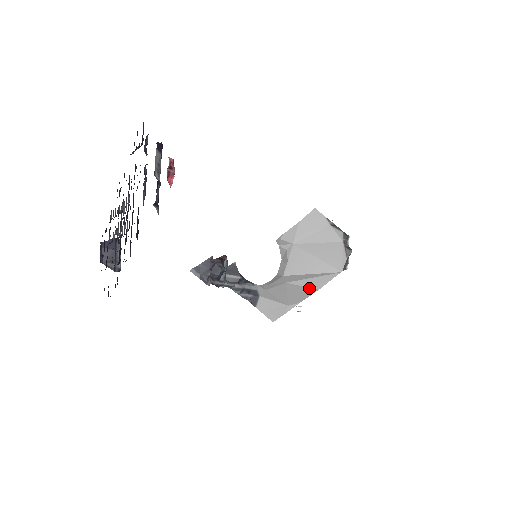
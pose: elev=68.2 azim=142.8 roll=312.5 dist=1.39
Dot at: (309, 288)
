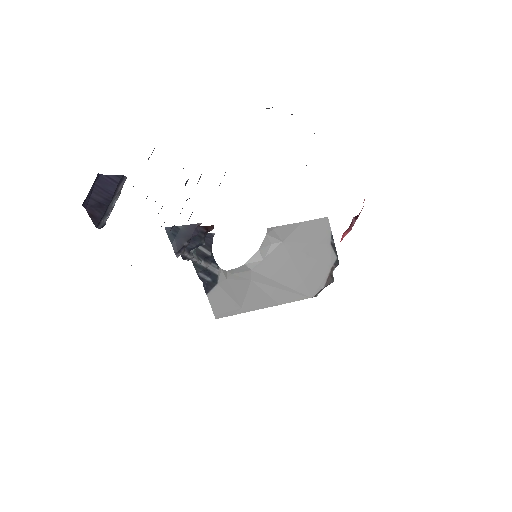
Dot at: (271, 298)
